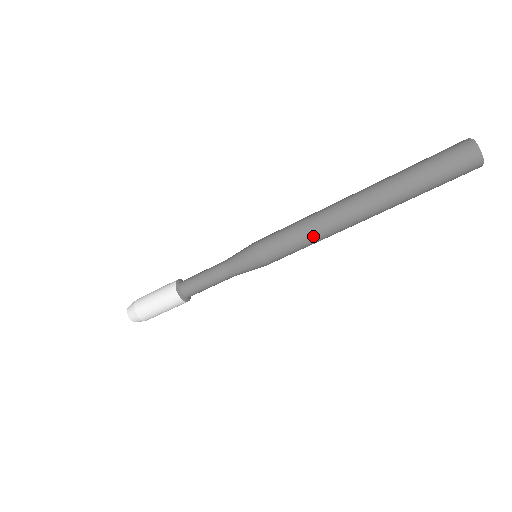
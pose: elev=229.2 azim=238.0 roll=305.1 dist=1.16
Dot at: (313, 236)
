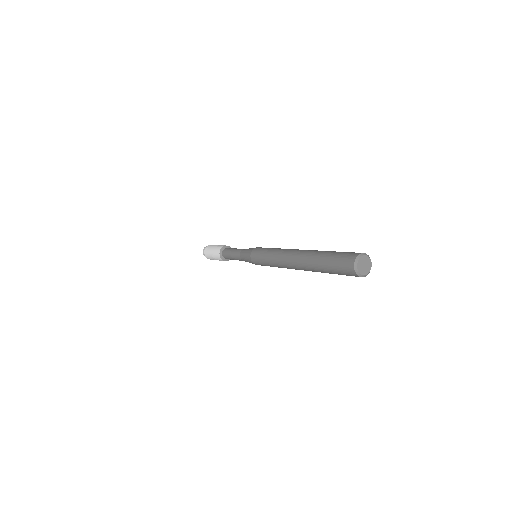
Dot at: occluded
